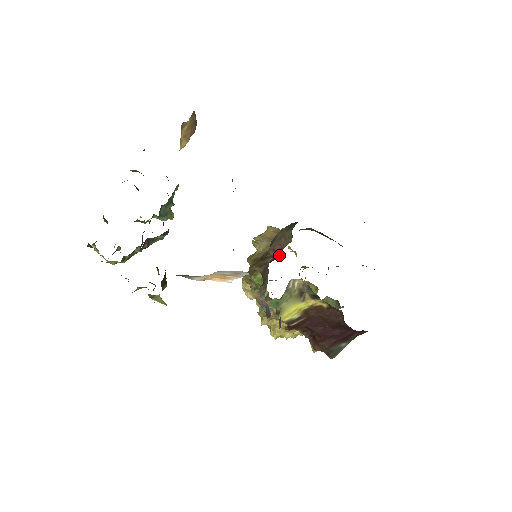
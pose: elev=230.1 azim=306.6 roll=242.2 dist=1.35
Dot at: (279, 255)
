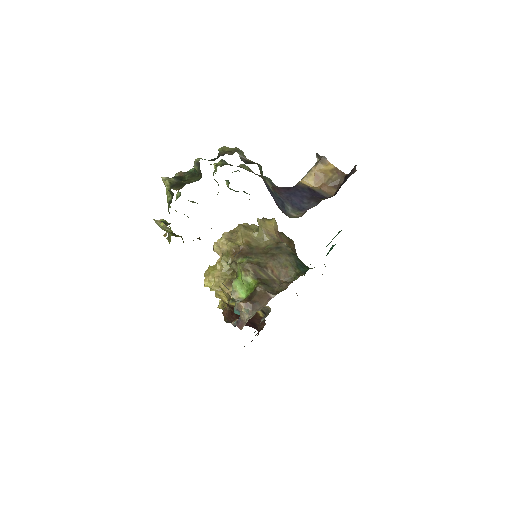
Dot at: (276, 287)
